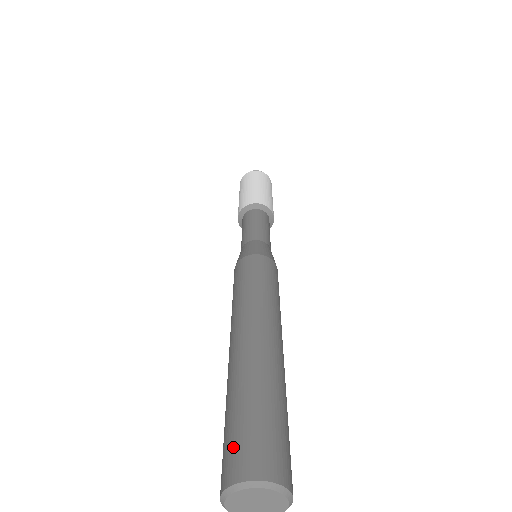
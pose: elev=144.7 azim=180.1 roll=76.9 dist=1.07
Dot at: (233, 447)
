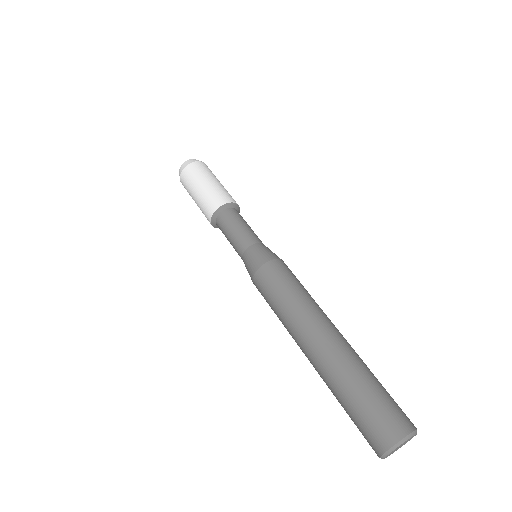
Dot at: (370, 427)
